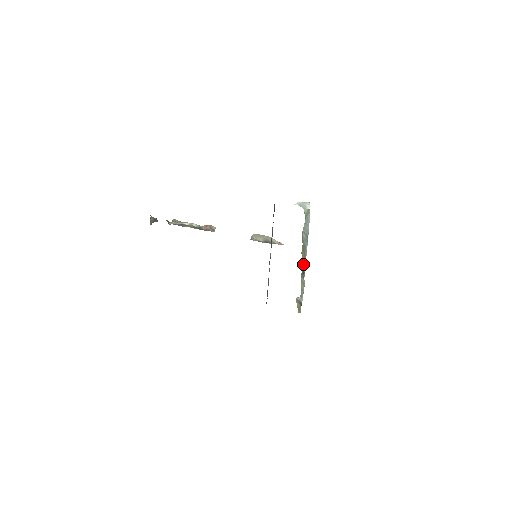
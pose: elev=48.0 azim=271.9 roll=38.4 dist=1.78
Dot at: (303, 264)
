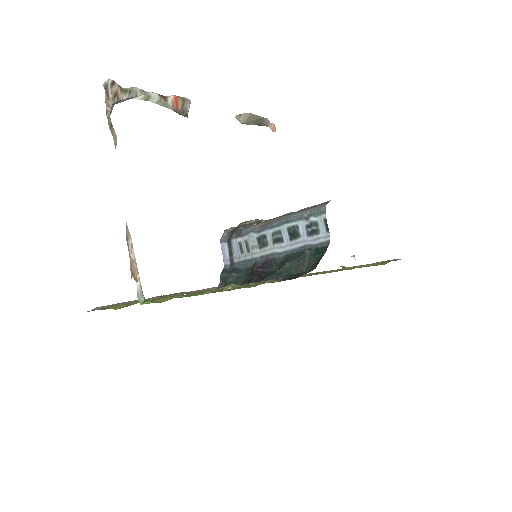
Dot at: occluded
